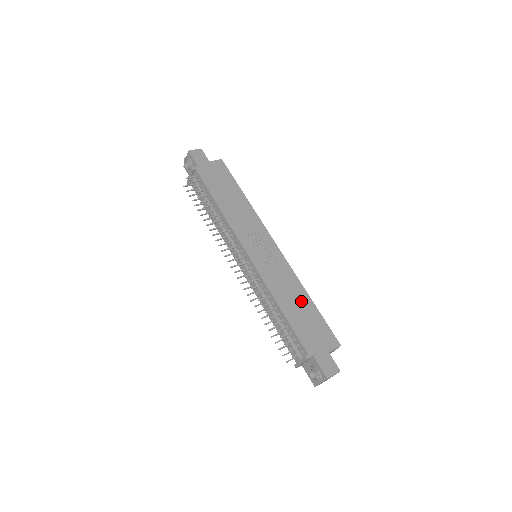
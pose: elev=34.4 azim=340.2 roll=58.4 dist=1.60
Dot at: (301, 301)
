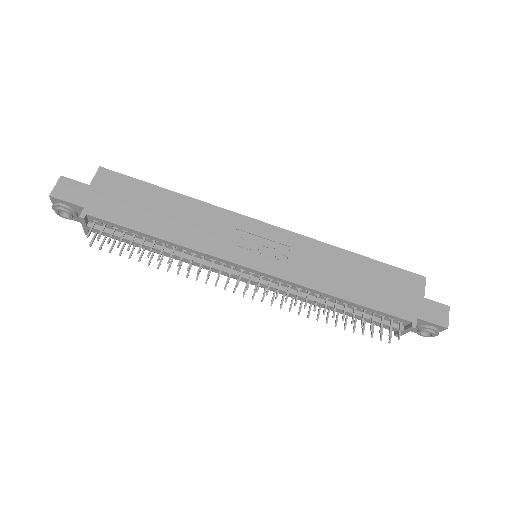
Dot at: (352, 268)
